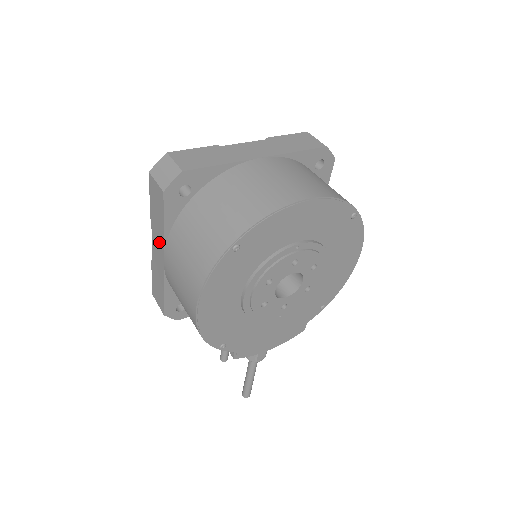
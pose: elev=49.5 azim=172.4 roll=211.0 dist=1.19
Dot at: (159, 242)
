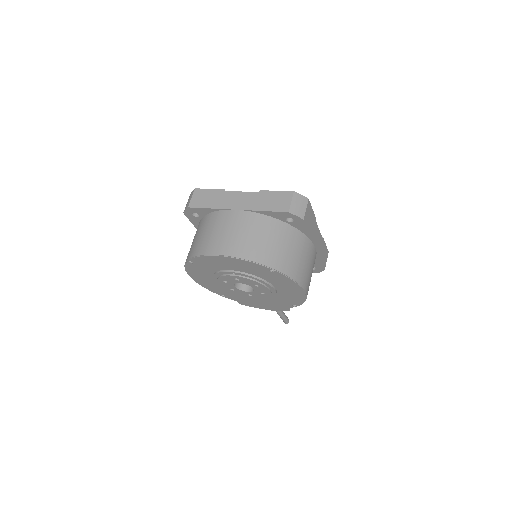
Dot at: occluded
